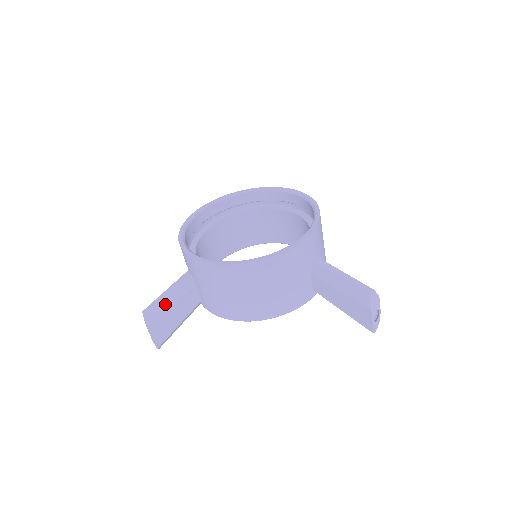
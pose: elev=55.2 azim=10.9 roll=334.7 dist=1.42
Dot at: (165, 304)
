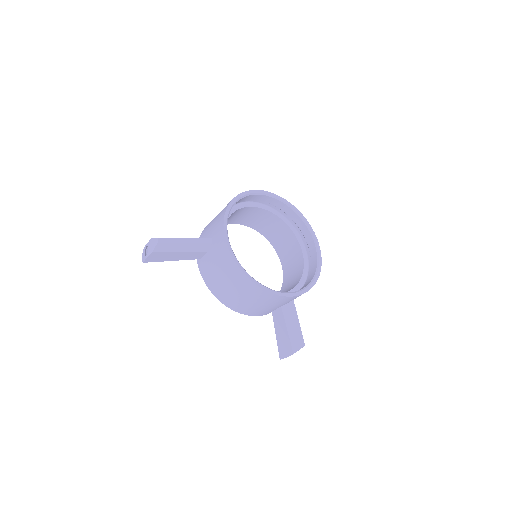
Dot at: (178, 247)
